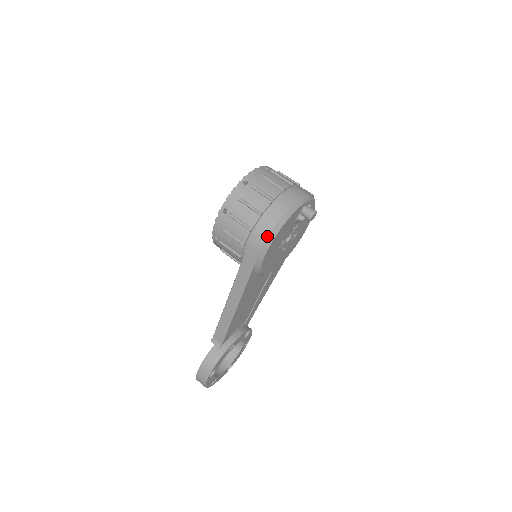
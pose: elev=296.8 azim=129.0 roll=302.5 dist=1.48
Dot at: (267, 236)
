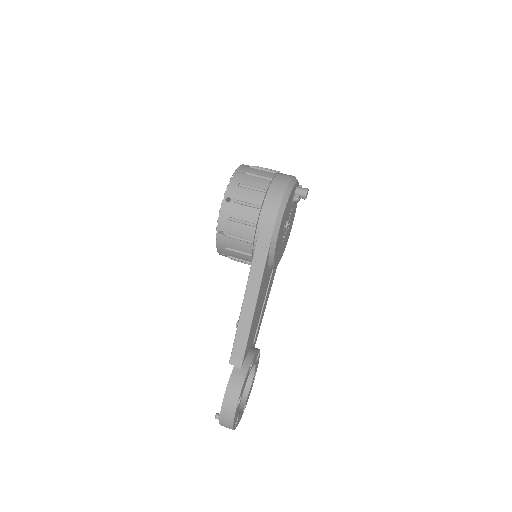
Dot at: (278, 208)
